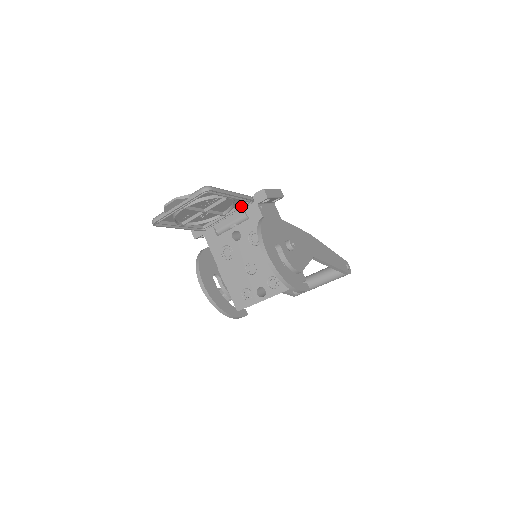
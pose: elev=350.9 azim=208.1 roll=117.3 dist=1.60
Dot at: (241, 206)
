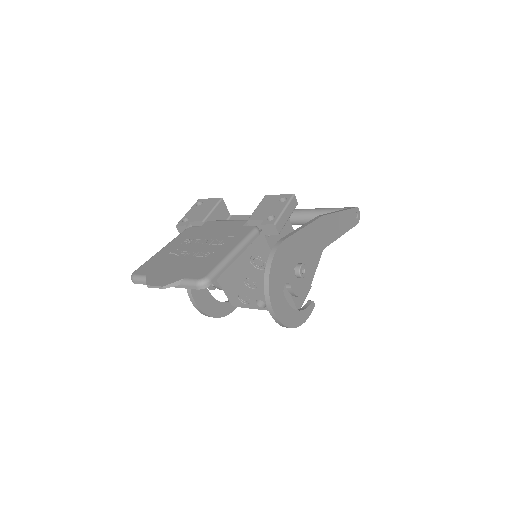
Dot at: occluded
